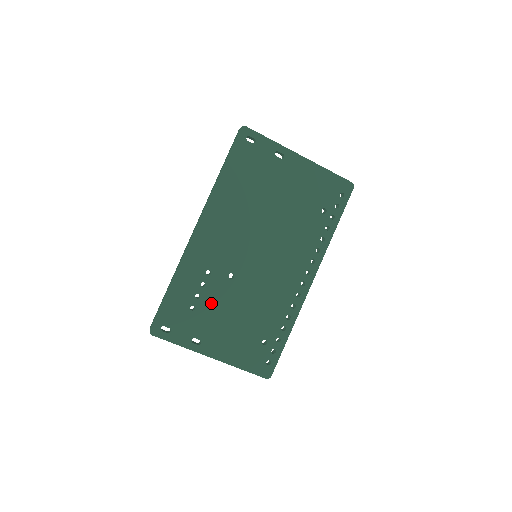
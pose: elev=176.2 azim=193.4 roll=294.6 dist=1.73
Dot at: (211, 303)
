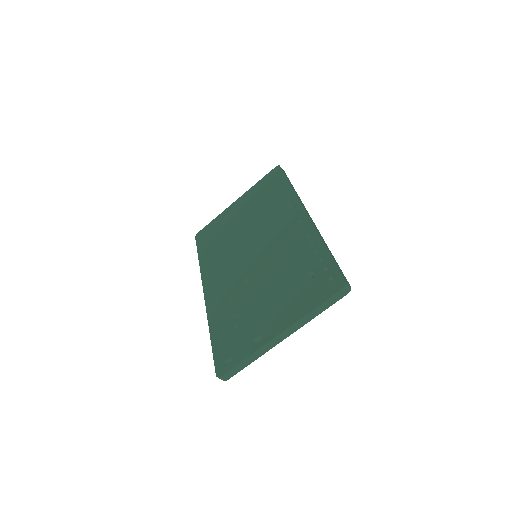
Dot at: (246, 309)
